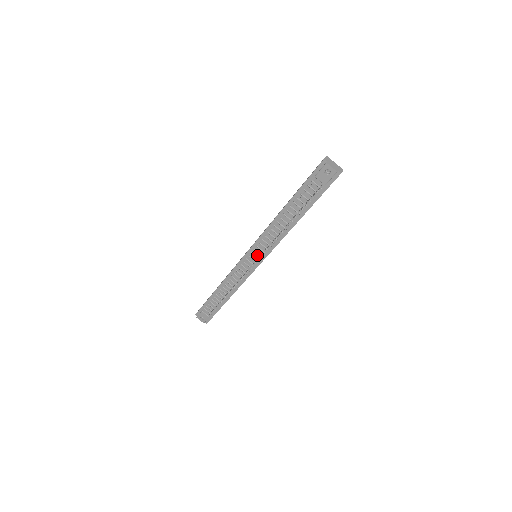
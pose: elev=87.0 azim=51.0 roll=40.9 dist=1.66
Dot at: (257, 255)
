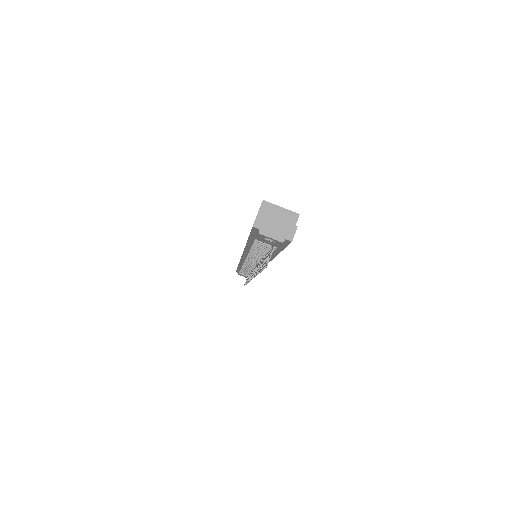
Dot at: occluded
